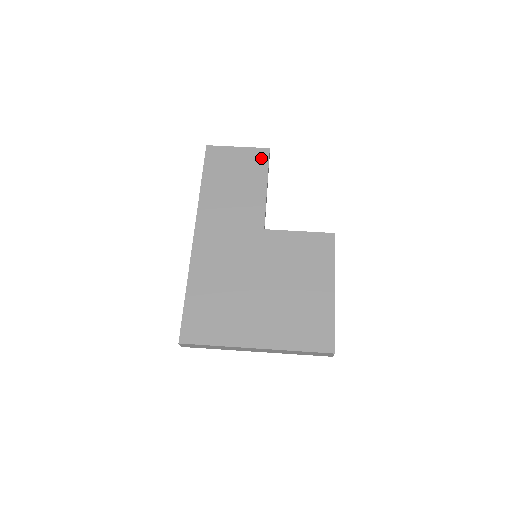
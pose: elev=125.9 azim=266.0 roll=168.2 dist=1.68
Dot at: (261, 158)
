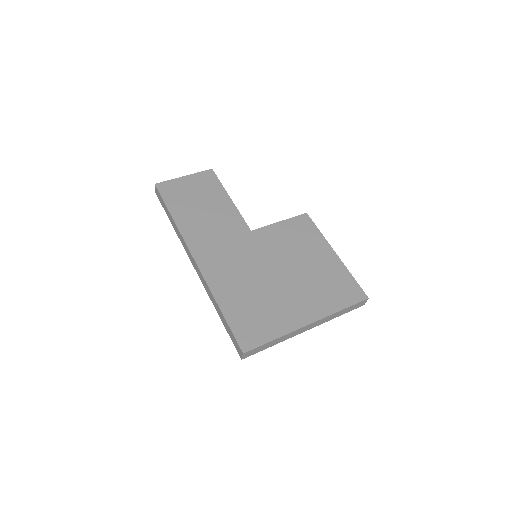
Dot at: (210, 178)
